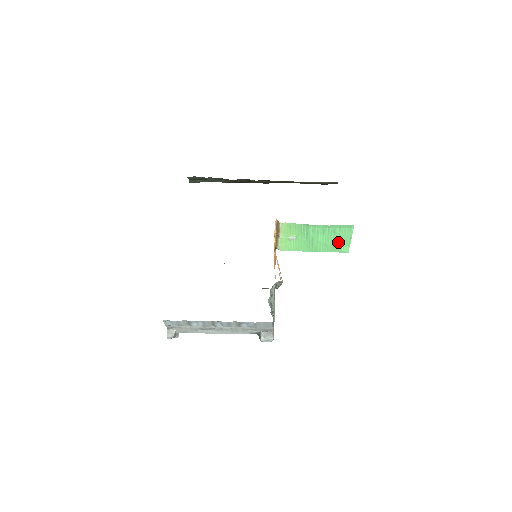
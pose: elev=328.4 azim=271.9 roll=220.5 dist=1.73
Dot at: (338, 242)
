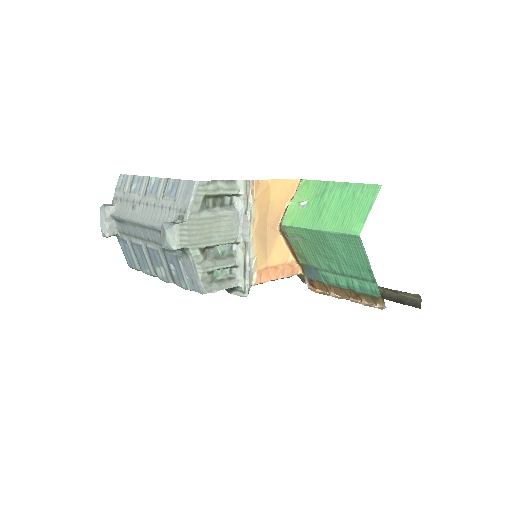
Dot at: (352, 214)
